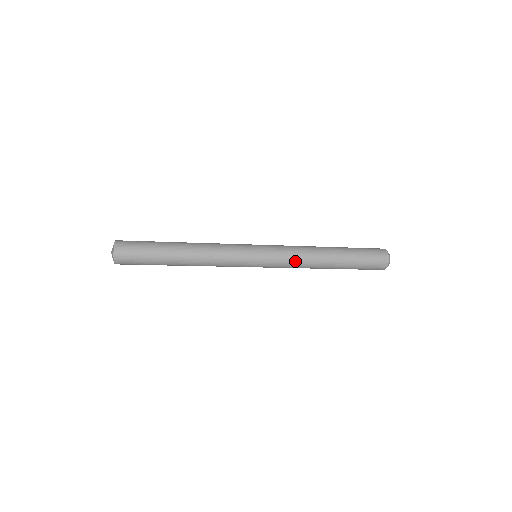
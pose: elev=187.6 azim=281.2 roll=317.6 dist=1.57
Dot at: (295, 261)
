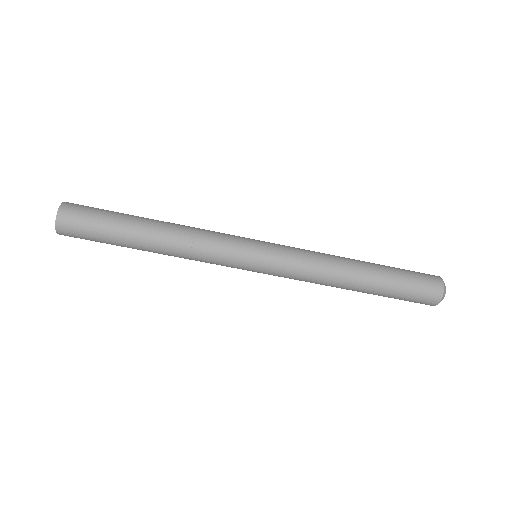
Dot at: (308, 274)
